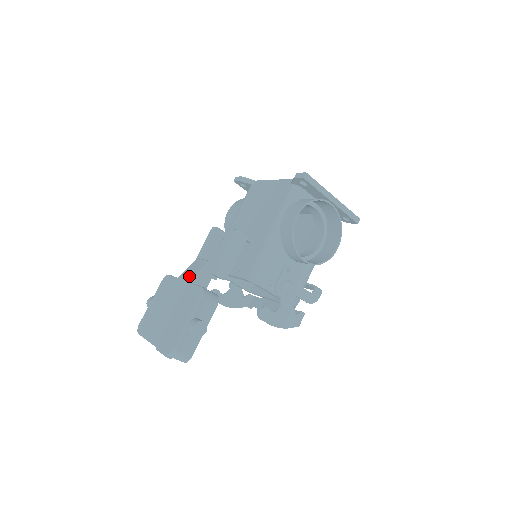
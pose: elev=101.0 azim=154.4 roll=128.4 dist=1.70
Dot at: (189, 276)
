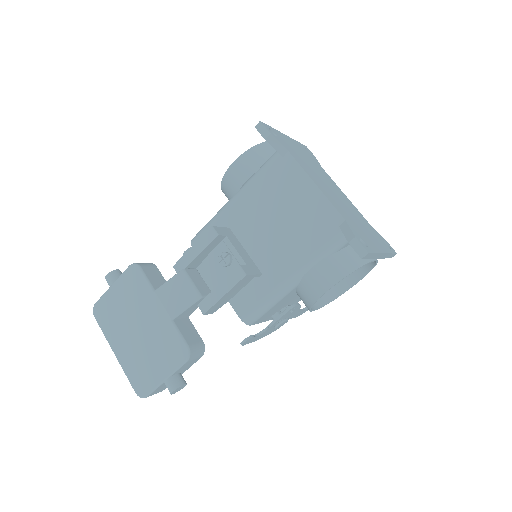
Dot at: (171, 305)
